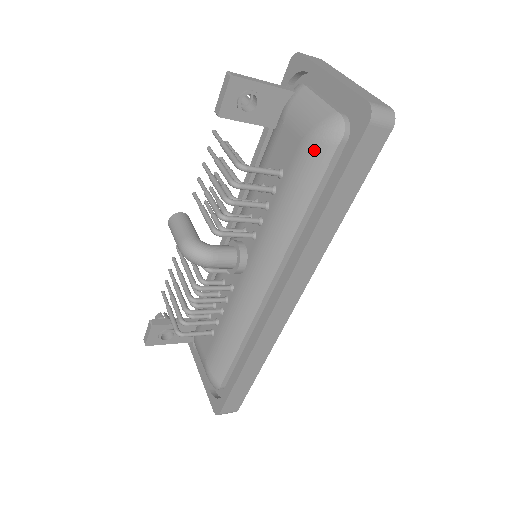
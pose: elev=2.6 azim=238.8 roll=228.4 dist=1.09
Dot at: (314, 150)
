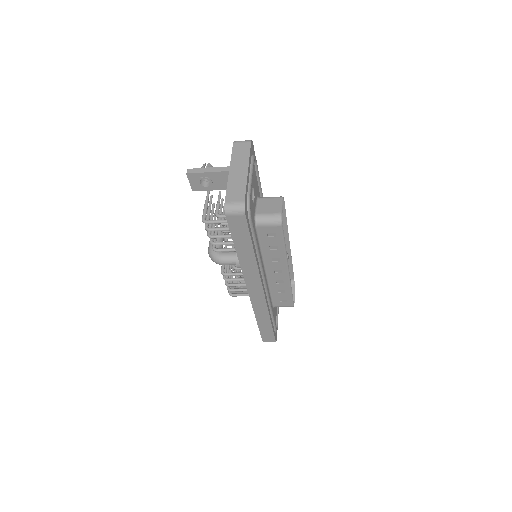
Dot at: occluded
